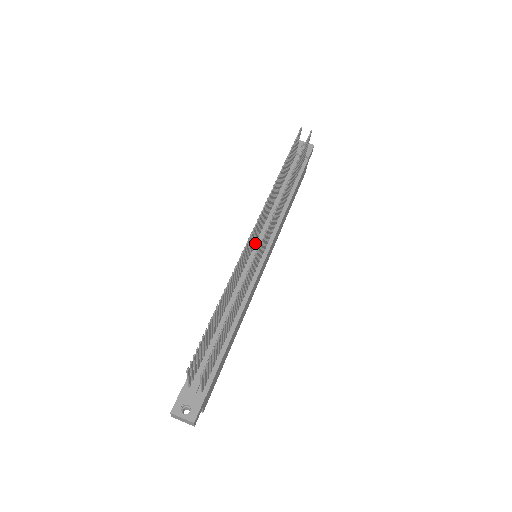
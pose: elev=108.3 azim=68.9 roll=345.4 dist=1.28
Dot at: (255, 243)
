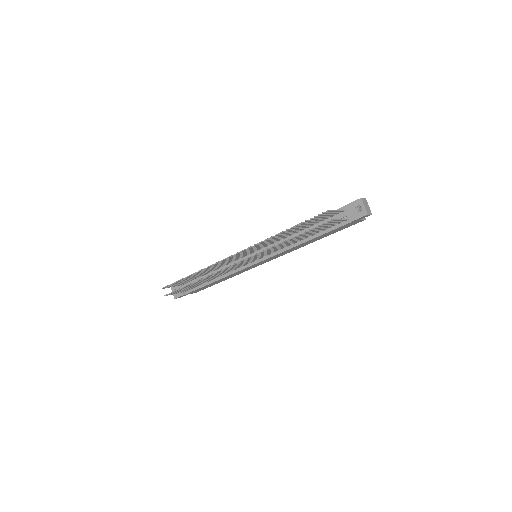
Dot at: (259, 249)
